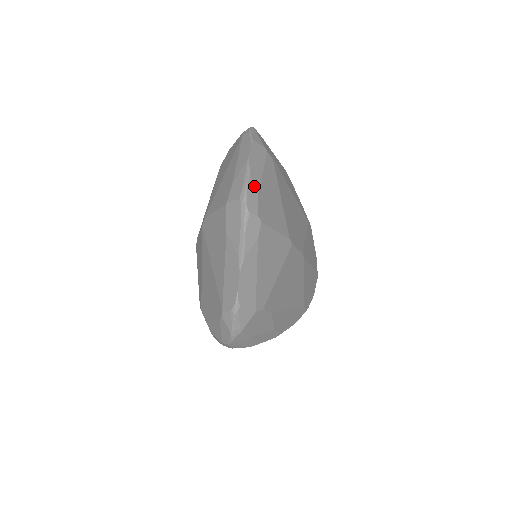
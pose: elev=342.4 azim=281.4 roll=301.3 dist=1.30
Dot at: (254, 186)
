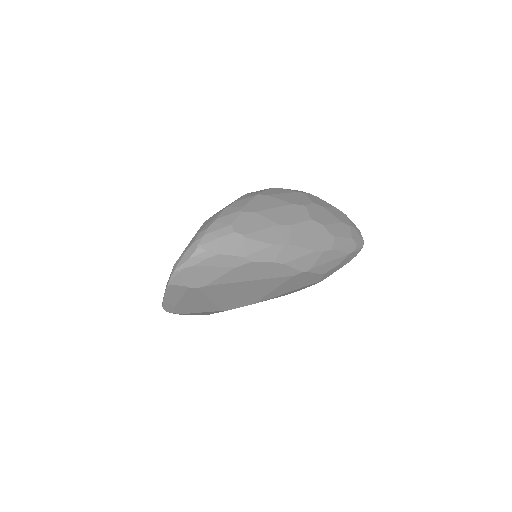
Dot at: (170, 304)
